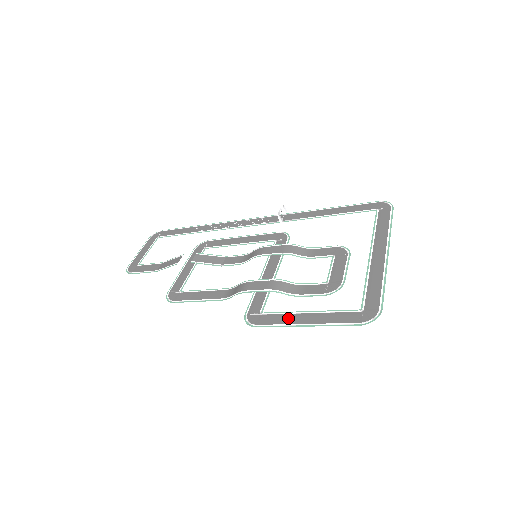
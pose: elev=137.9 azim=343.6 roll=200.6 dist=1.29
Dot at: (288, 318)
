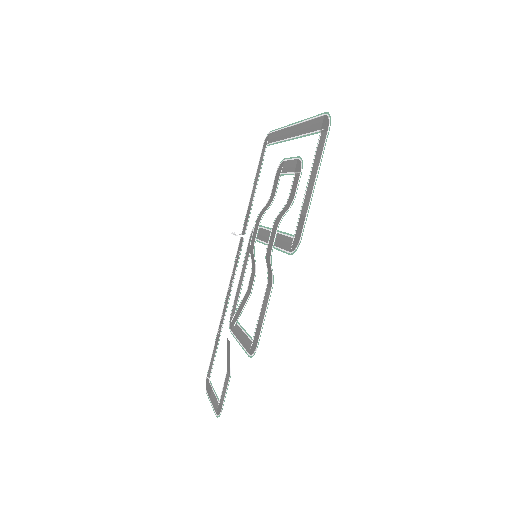
Dot at: (305, 205)
